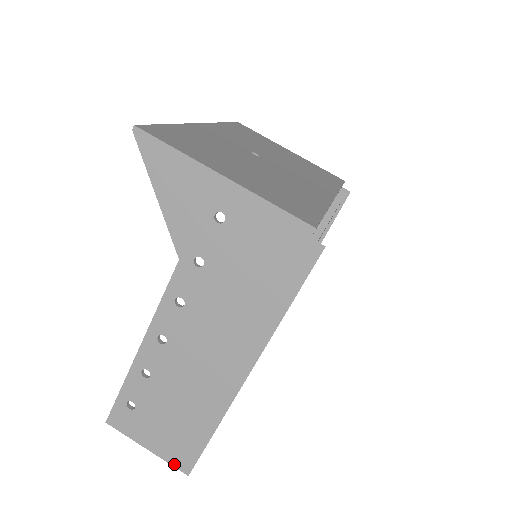
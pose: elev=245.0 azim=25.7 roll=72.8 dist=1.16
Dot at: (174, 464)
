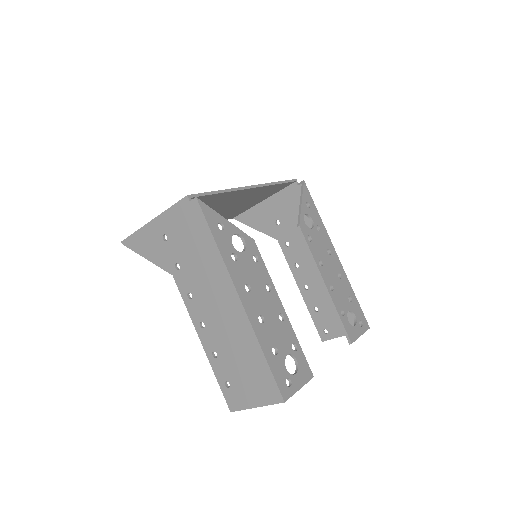
Dot at: (273, 402)
